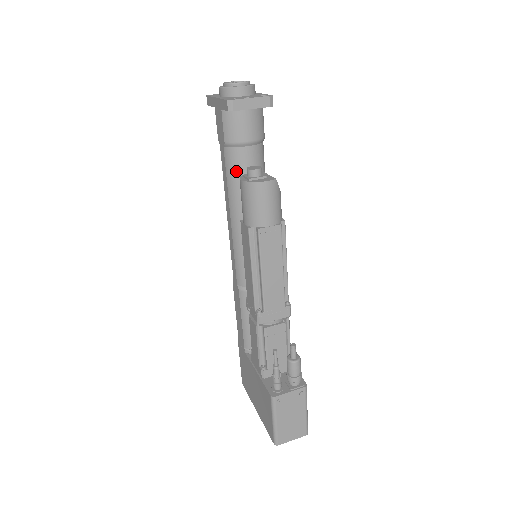
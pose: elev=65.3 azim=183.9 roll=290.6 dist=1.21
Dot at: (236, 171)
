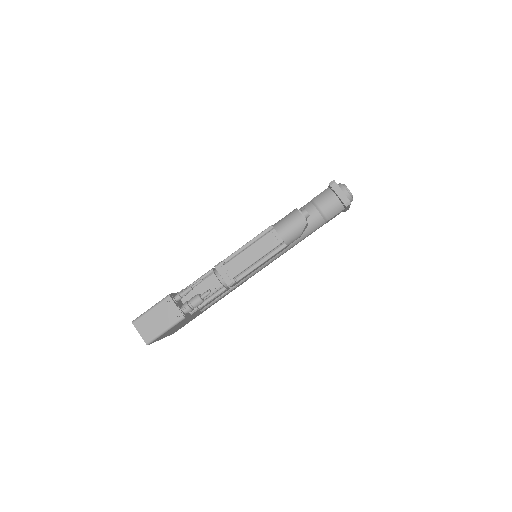
Dot at: occluded
